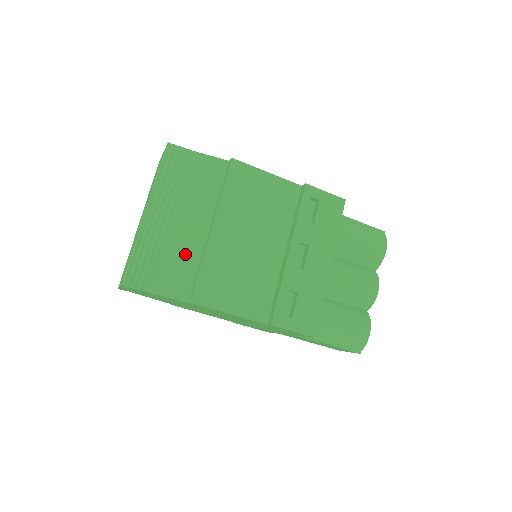
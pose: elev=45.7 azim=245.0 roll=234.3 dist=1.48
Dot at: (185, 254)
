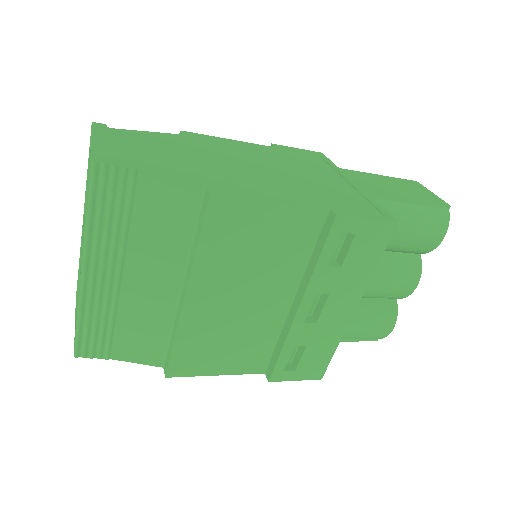
Dot at: (151, 318)
